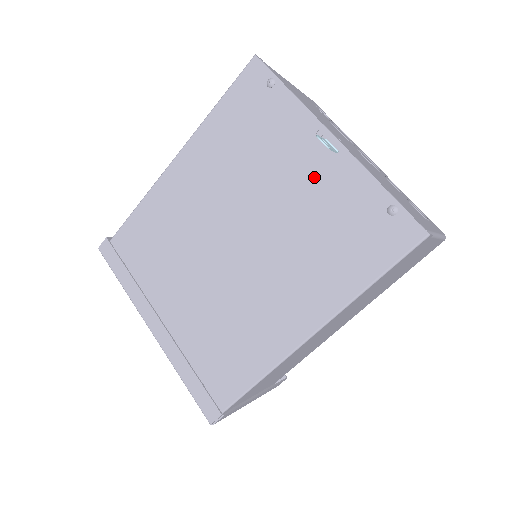
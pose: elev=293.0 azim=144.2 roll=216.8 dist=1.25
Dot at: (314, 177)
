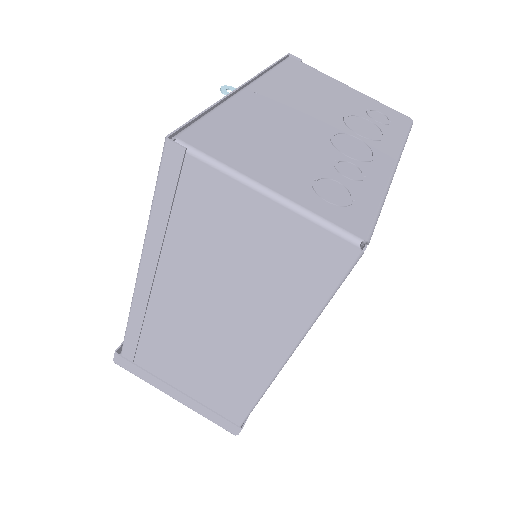
Dot at: occluded
